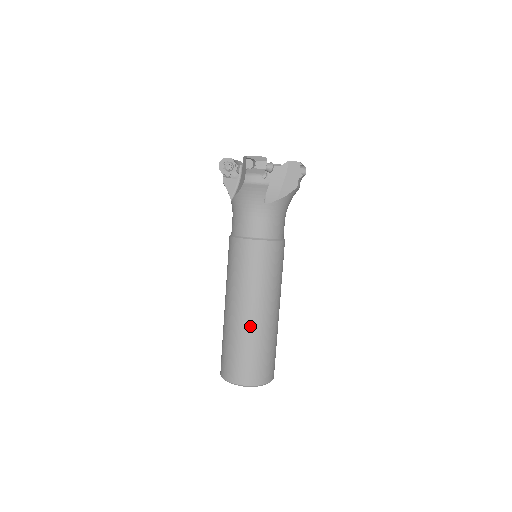
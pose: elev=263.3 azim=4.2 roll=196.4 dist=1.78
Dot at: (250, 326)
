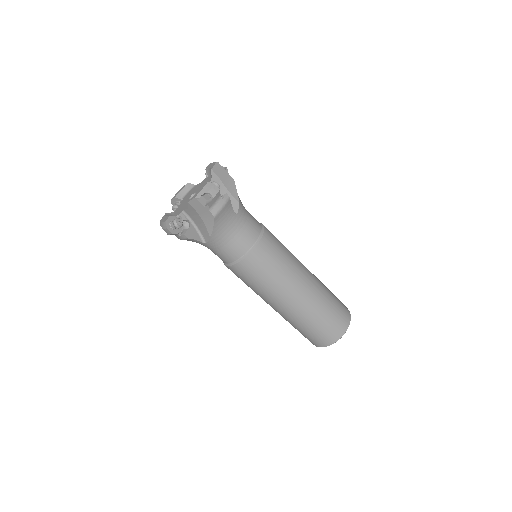
Dot at: (313, 295)
